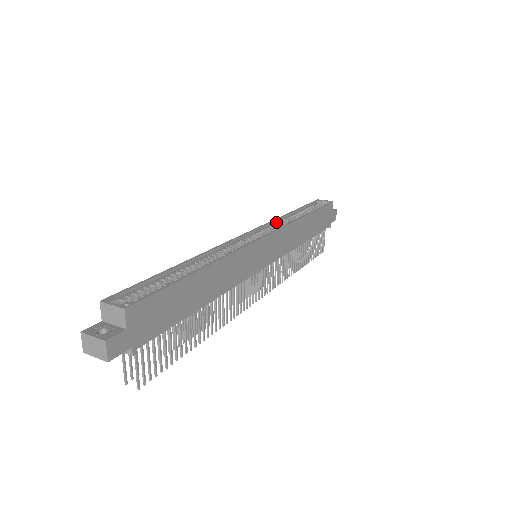
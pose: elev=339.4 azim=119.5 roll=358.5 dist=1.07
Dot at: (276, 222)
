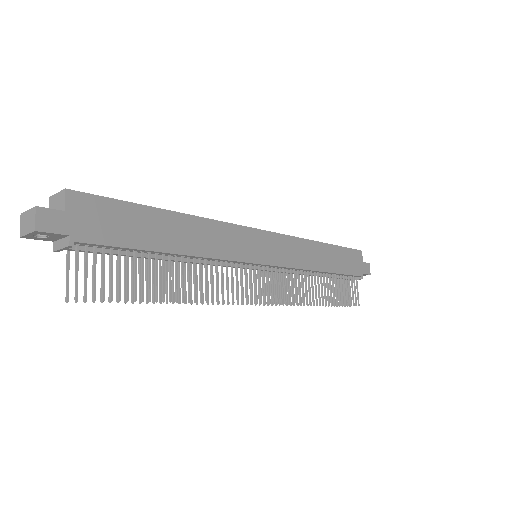
Dot at: occluded
